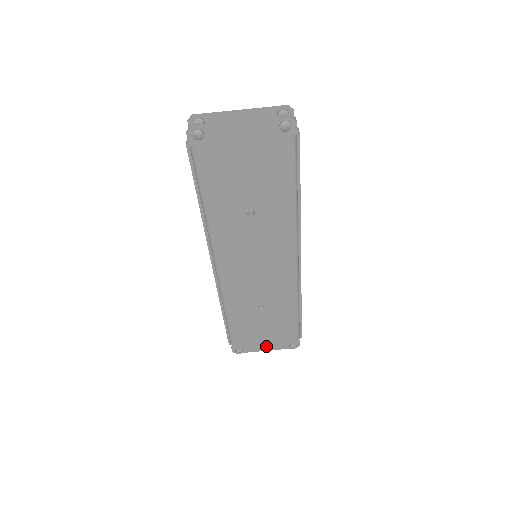
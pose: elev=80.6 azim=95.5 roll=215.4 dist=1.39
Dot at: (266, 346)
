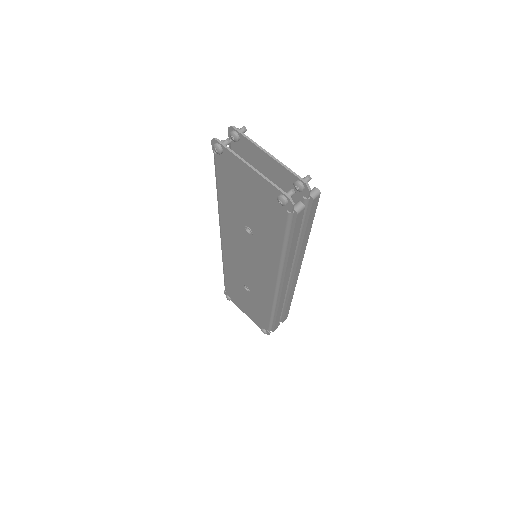
Dot at: (247, 313)
